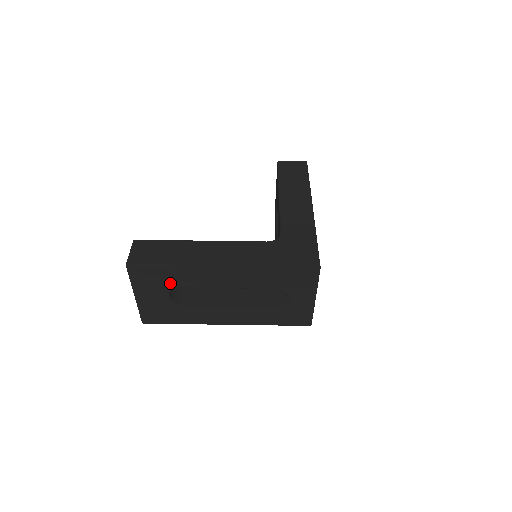
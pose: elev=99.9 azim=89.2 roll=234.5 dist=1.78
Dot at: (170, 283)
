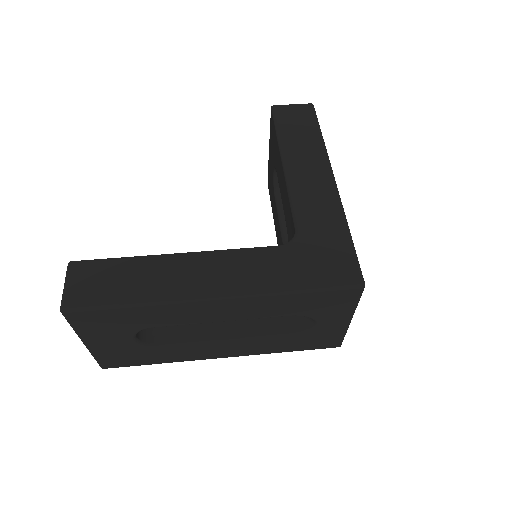
Dot at: (135, 324)
